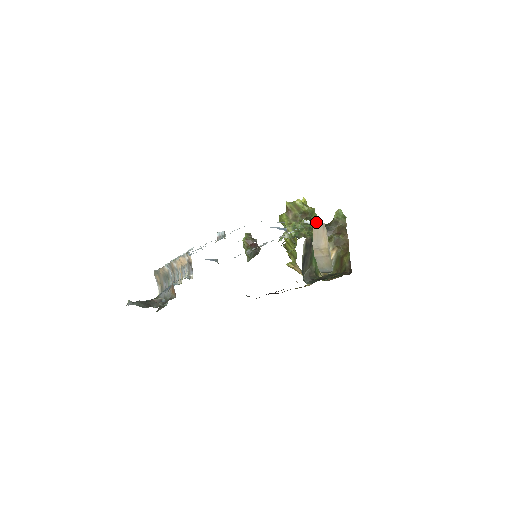
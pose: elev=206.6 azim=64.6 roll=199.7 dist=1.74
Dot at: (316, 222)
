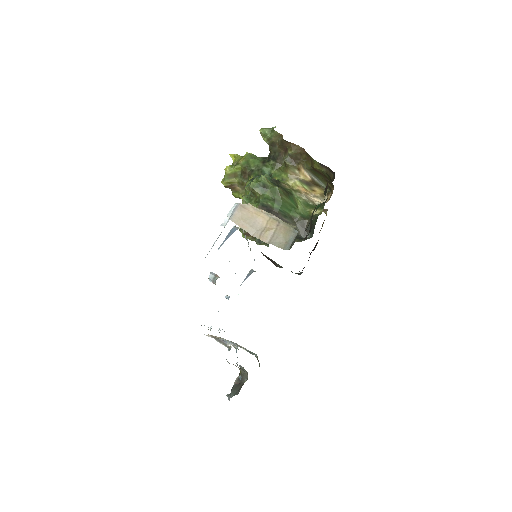
Dot at: (231, 213)
